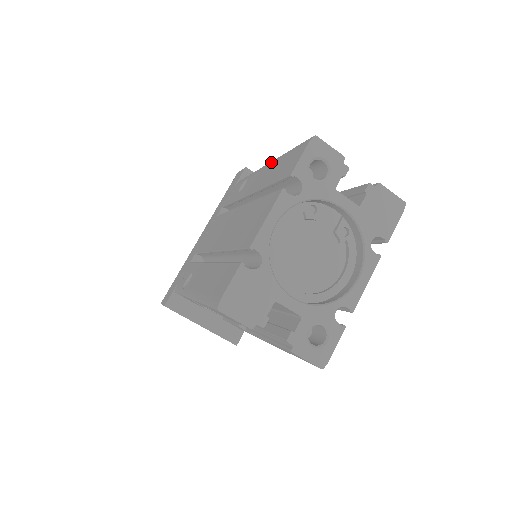
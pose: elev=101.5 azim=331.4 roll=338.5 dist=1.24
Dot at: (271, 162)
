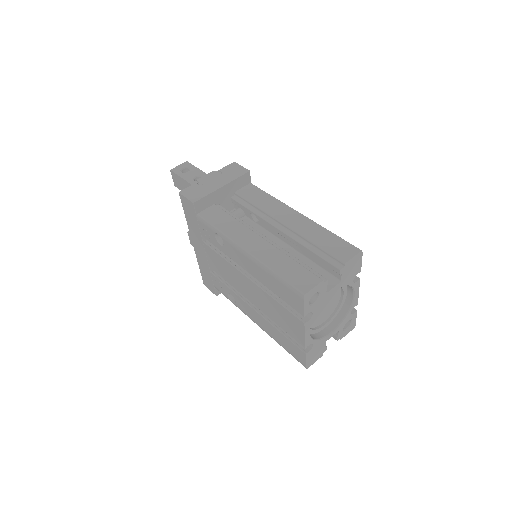
Dot at: (252, 259)
